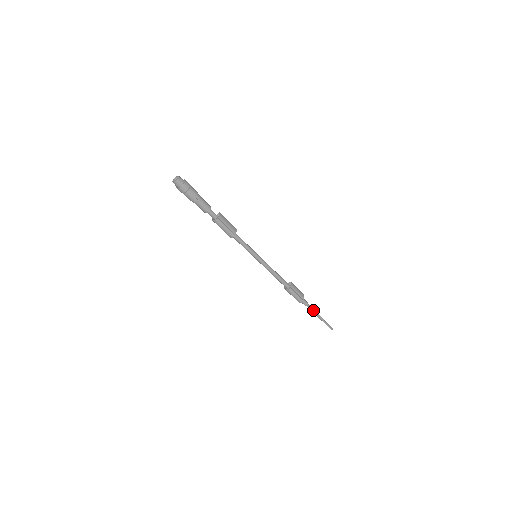
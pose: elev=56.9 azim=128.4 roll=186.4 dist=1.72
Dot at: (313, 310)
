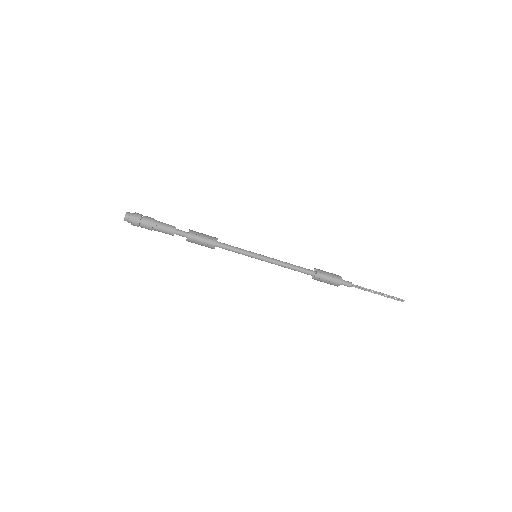
Dot at: (363, 288)
